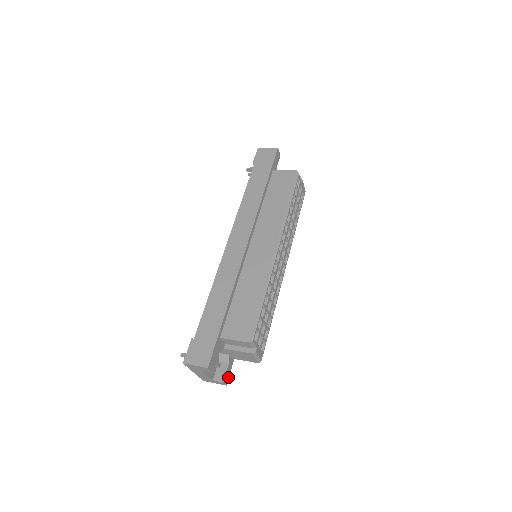
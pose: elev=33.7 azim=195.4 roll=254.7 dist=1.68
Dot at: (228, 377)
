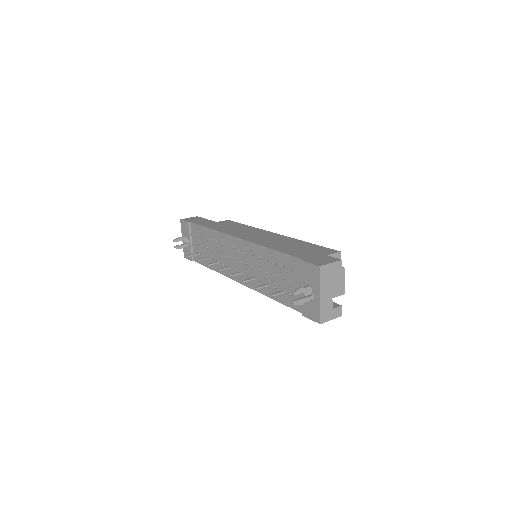
Dot at: occluded
